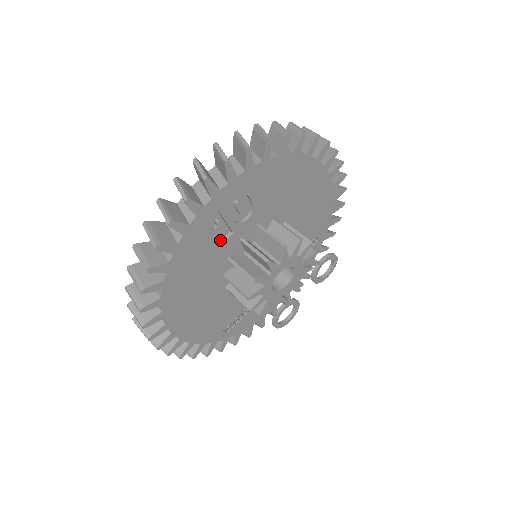
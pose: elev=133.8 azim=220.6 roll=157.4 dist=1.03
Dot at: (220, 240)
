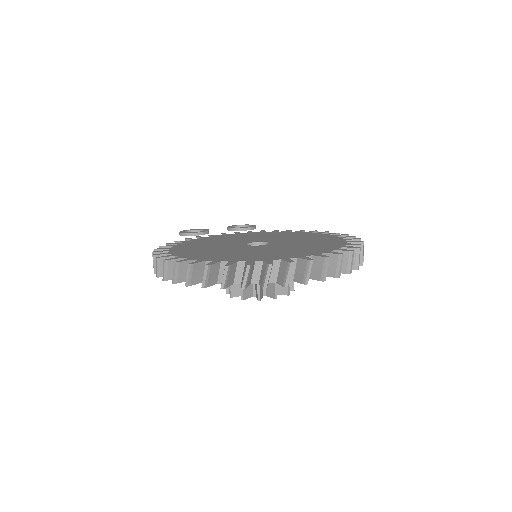
Dot at: occluded
